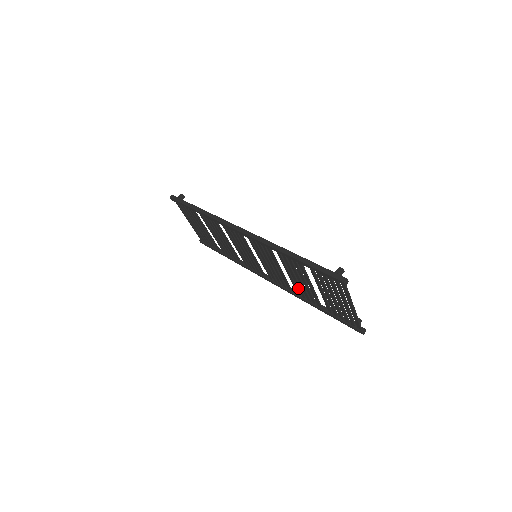
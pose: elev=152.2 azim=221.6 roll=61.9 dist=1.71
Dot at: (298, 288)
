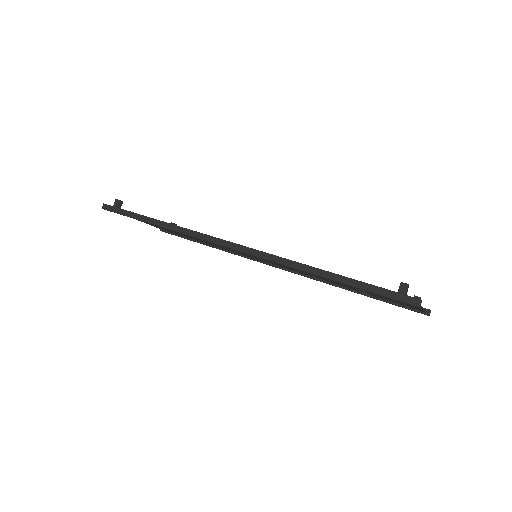
Dot at: (326, 280)
